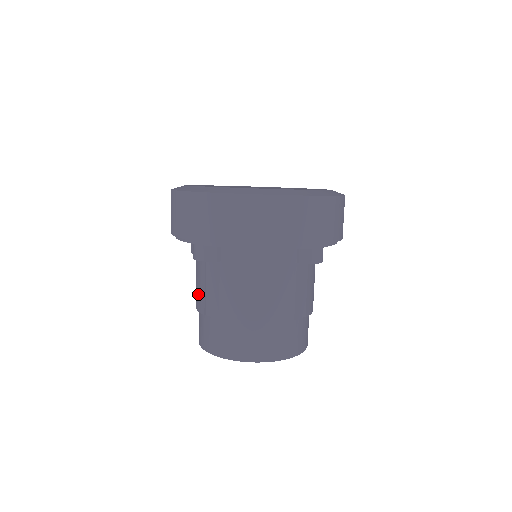
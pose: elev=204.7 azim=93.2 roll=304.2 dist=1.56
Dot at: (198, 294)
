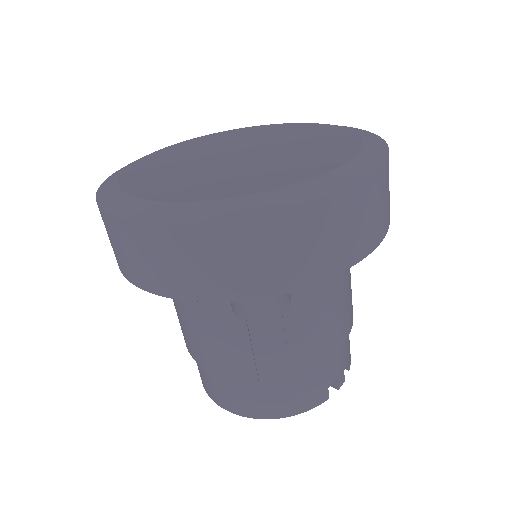
Dot at: occluded
